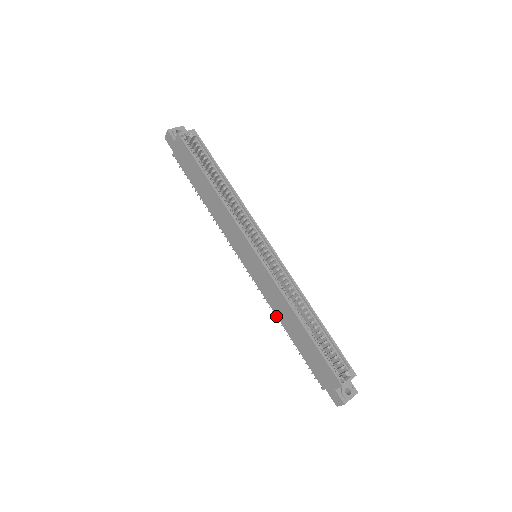
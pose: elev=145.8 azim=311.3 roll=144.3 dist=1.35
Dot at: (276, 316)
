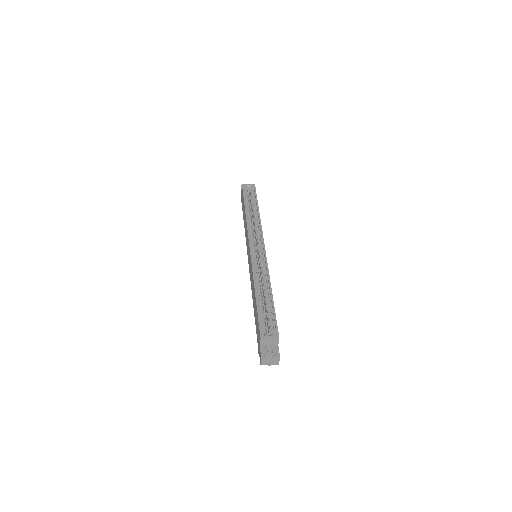
Dot at: occluded
